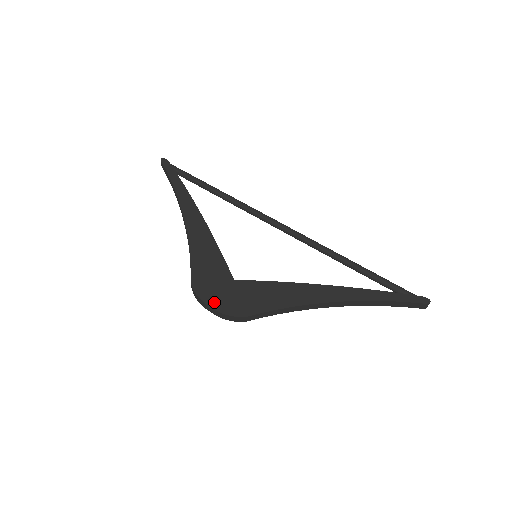
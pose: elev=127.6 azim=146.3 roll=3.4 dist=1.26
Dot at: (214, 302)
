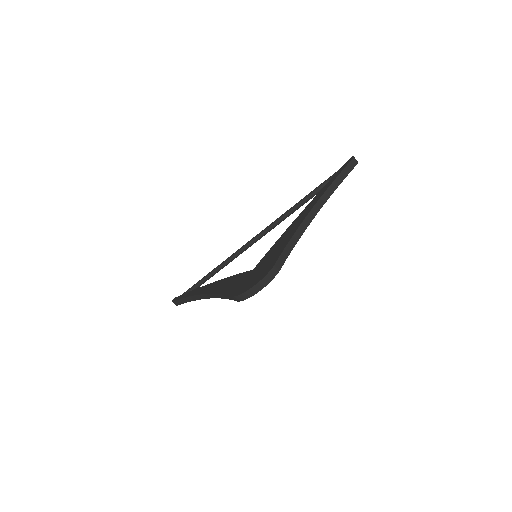
Dot at: (252, 284)
